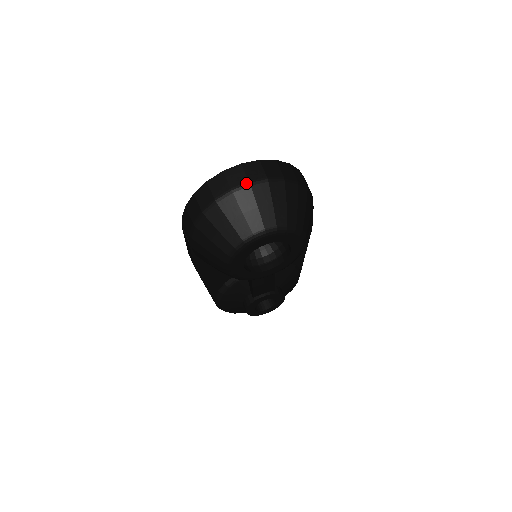
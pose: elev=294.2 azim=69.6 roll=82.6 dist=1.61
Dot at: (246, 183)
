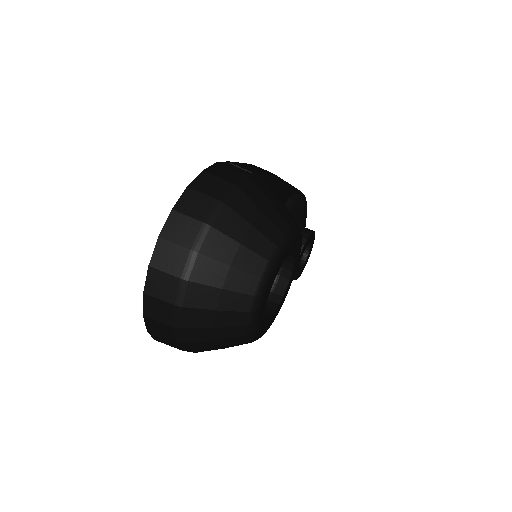
Dot at: (181, 284)
